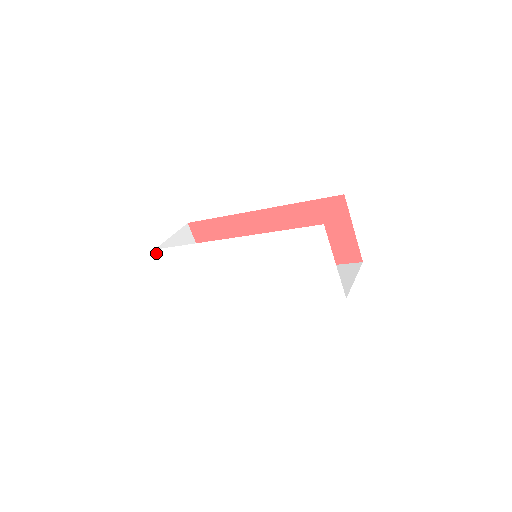
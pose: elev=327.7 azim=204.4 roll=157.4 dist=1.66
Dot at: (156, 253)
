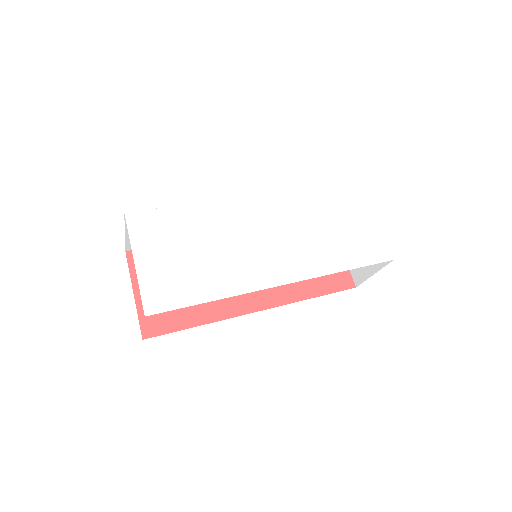
Dot at: (125, 218)
